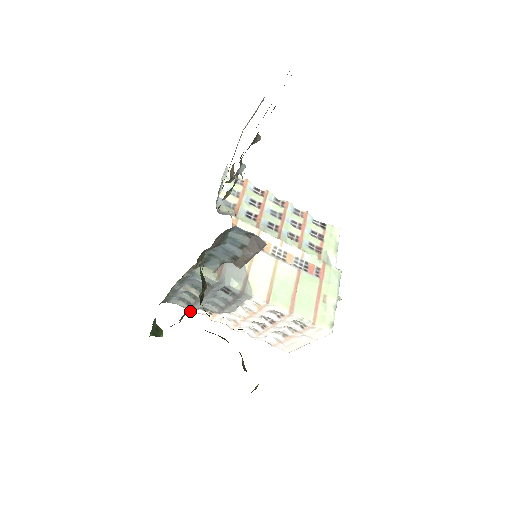
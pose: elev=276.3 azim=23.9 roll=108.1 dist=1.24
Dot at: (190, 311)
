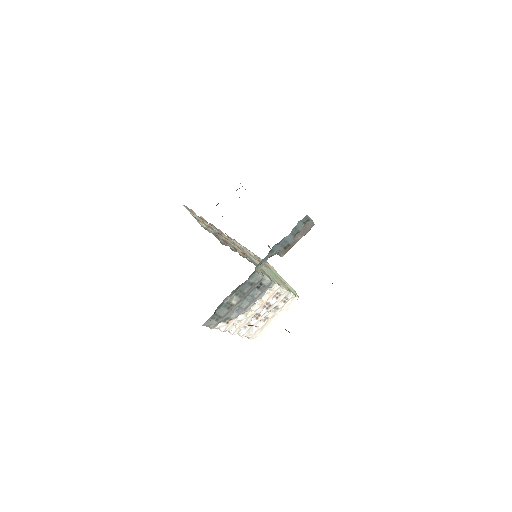
Dot at: (213, 328)
